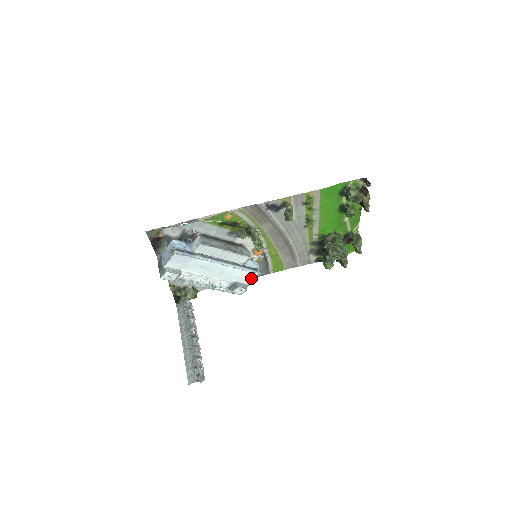
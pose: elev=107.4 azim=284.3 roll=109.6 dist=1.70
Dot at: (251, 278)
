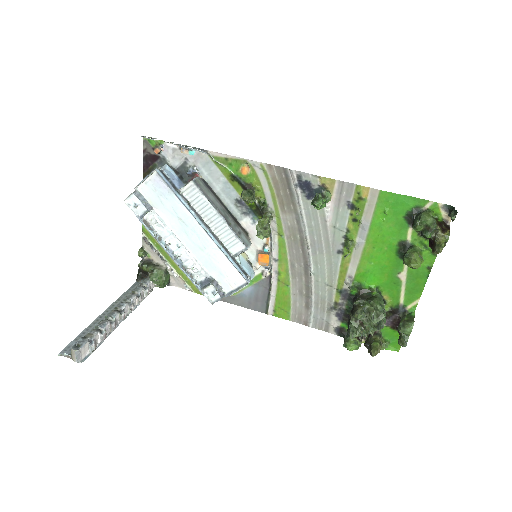
Dot at: (235, 285)
